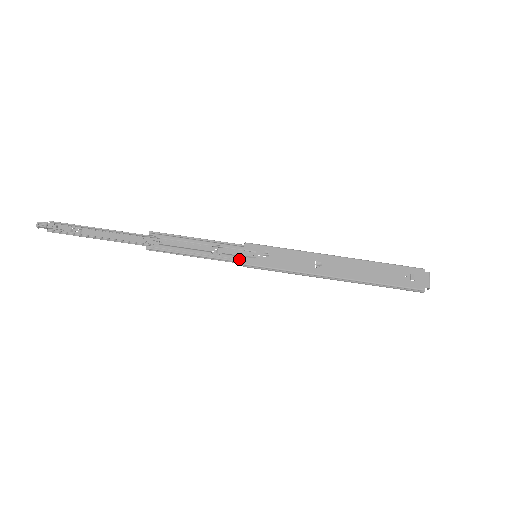
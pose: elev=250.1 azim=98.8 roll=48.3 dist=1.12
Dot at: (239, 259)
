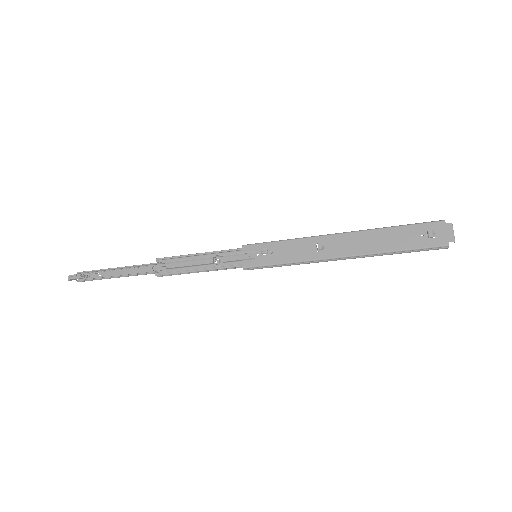
Dot at: (239, 264)
